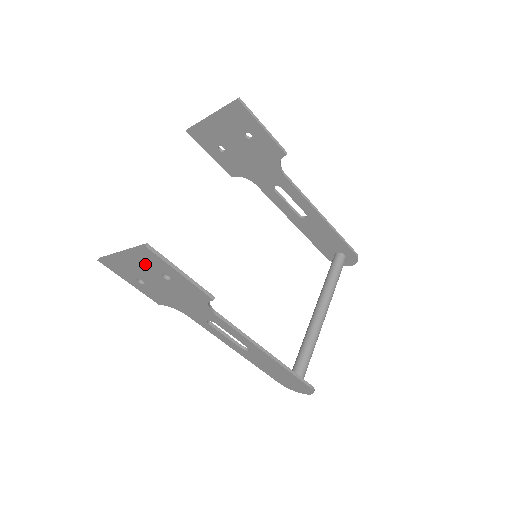
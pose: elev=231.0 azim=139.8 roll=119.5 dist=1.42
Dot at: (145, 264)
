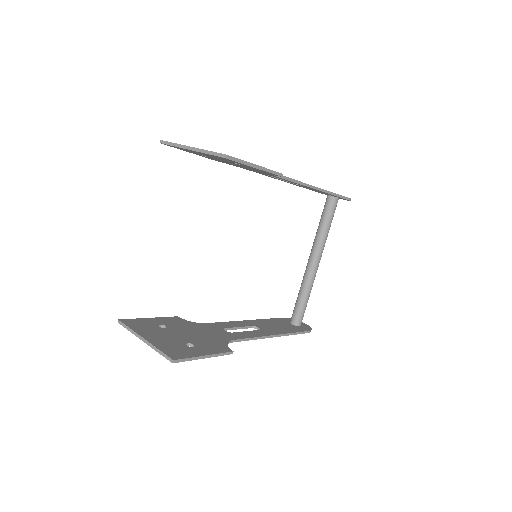
Dot at: occluded
